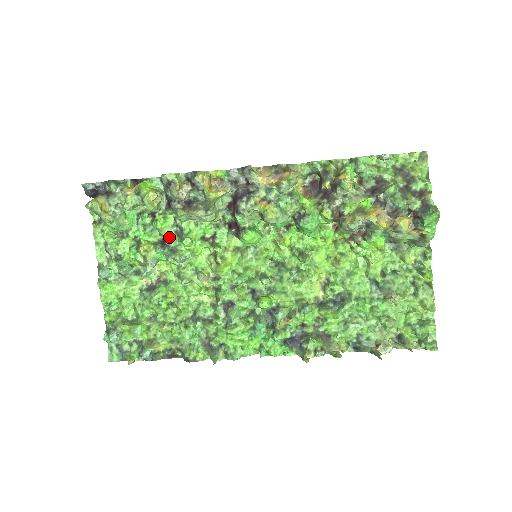
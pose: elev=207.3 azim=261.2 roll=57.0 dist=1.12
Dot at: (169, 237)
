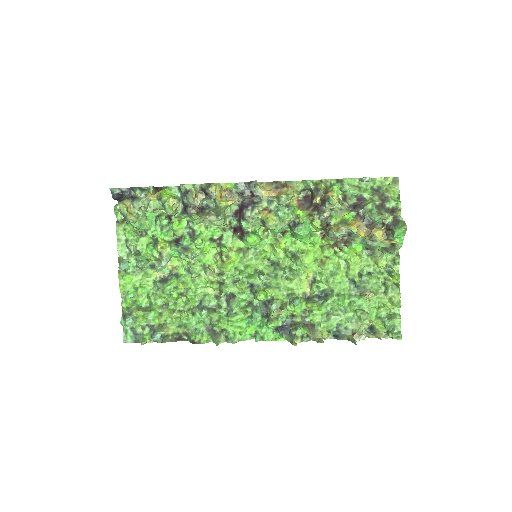
Dot at: (182, 237)
